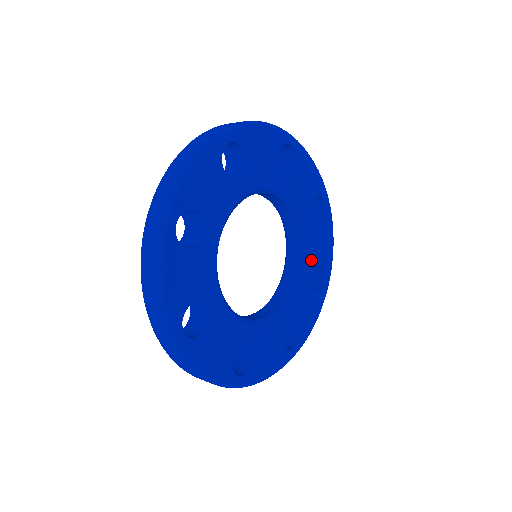
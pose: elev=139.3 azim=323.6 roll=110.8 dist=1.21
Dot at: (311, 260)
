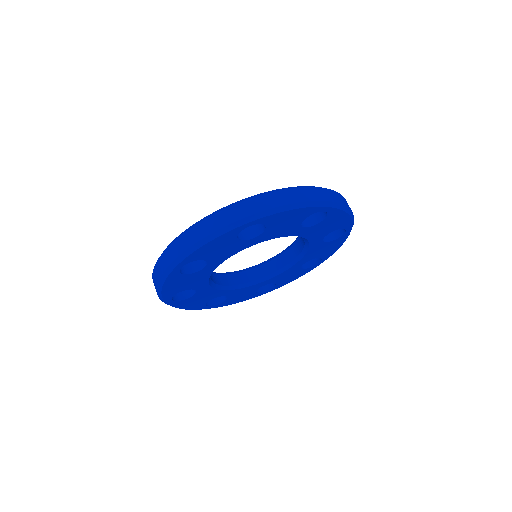
Dot at: (308, 258)
